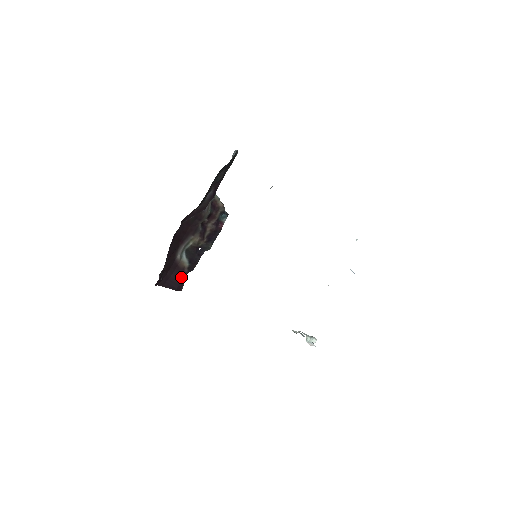
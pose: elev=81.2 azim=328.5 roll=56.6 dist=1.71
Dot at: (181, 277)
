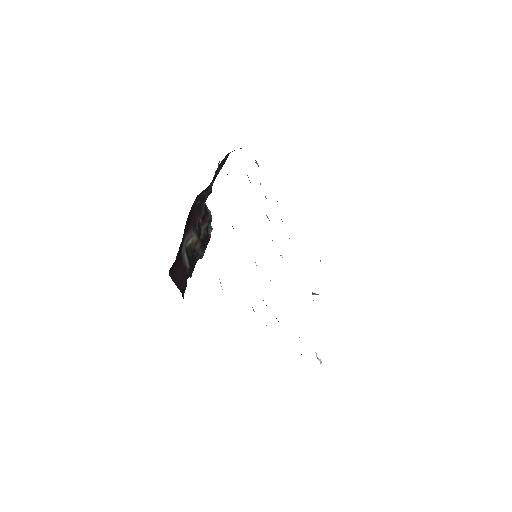
Dot at: (185, 277)
